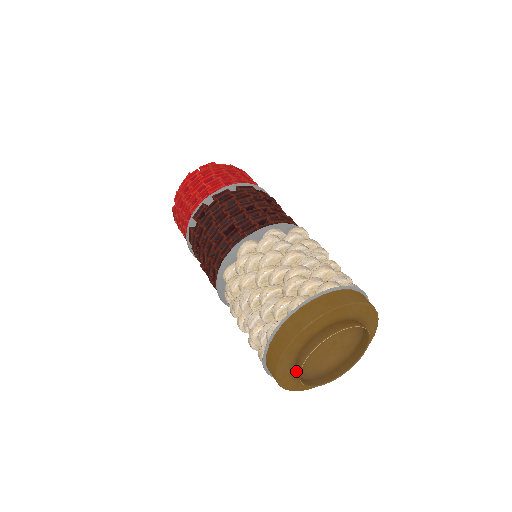
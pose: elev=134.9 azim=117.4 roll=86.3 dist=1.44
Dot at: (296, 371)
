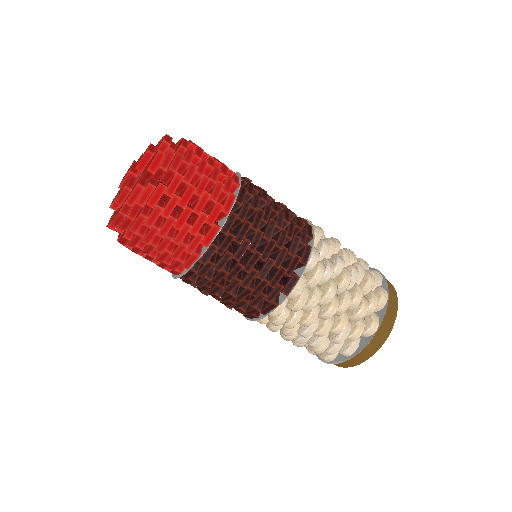
Dot at: occluded
